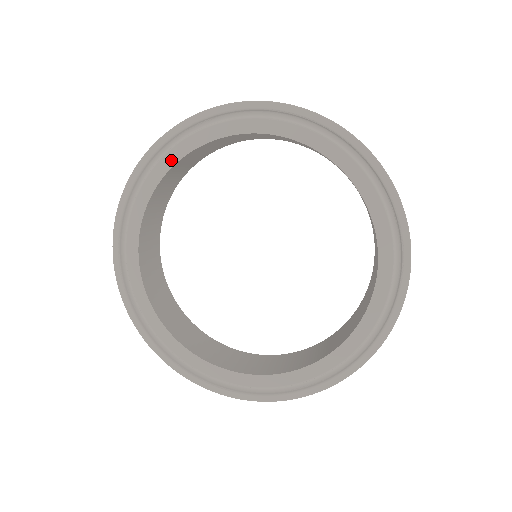
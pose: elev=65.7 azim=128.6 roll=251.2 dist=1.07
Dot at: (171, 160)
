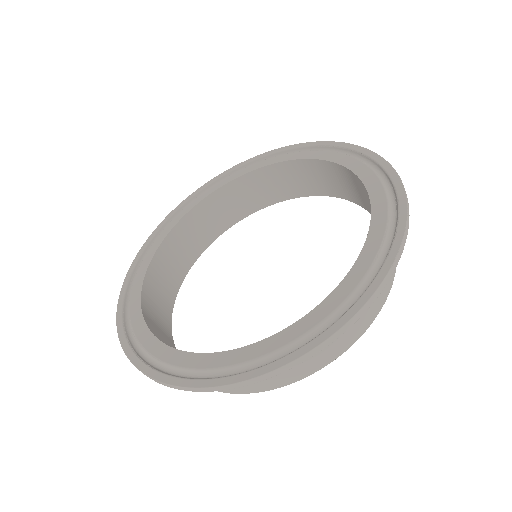
Dot at: (229, 179)
